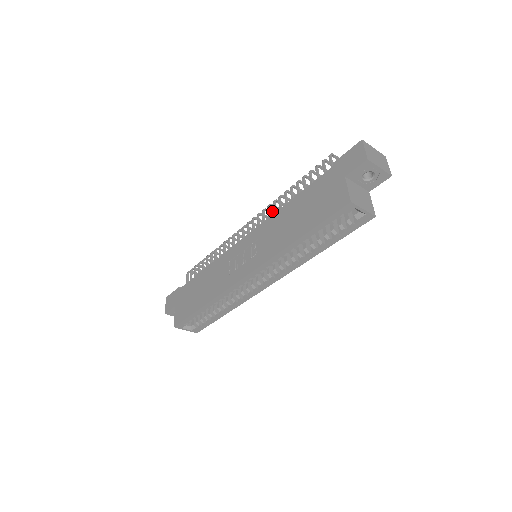
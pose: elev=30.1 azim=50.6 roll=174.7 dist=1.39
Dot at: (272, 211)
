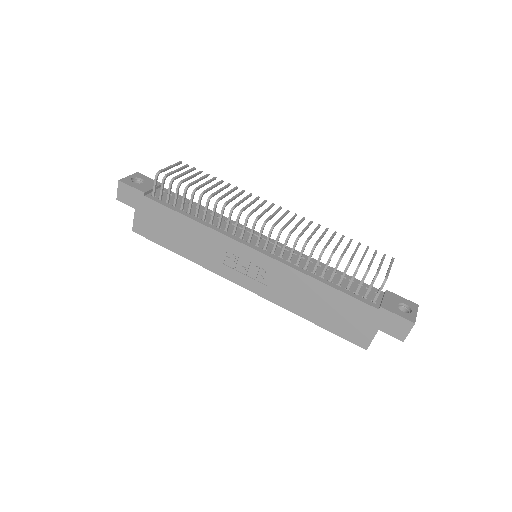
Dot at: (295, 229)
